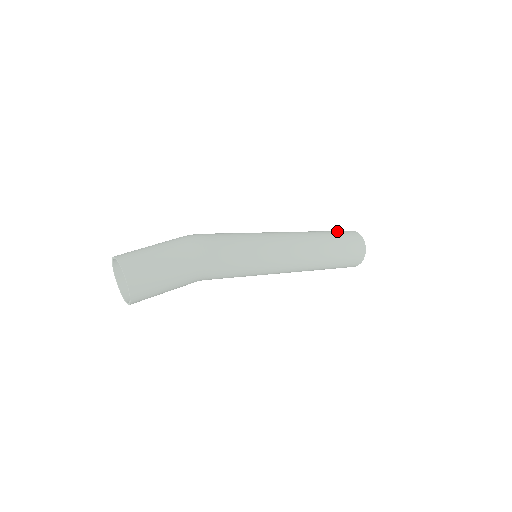
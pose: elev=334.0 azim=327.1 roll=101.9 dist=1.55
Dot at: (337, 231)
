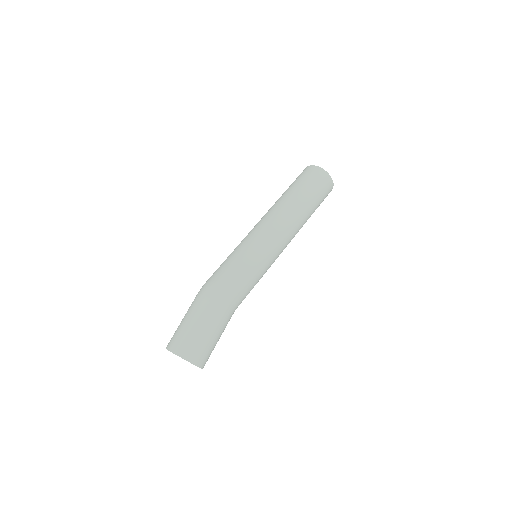
Dot at: (300, 180)
